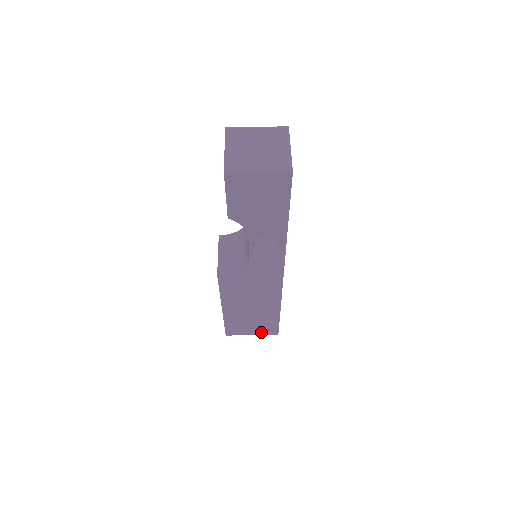
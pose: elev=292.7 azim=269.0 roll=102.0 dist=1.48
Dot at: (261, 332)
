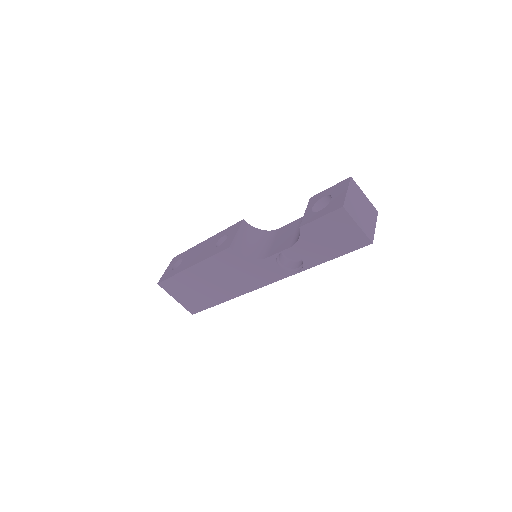
Dot at: (185, 303)
